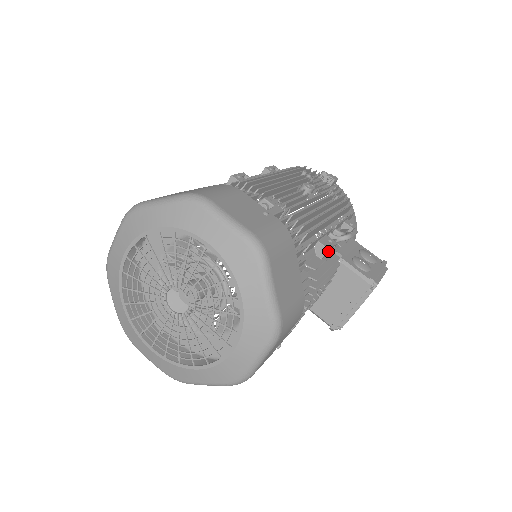
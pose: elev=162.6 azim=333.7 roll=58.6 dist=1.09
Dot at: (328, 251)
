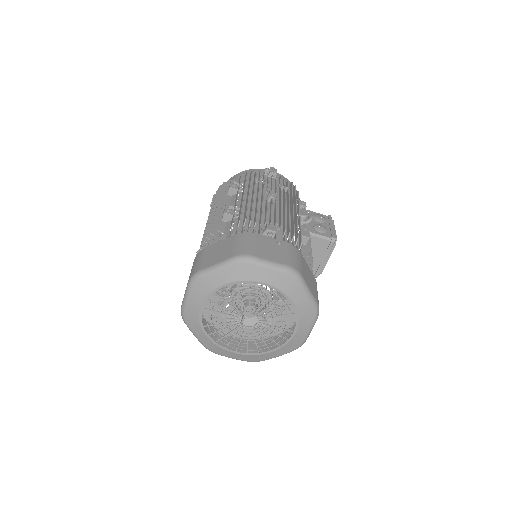
Dot at: occluded
